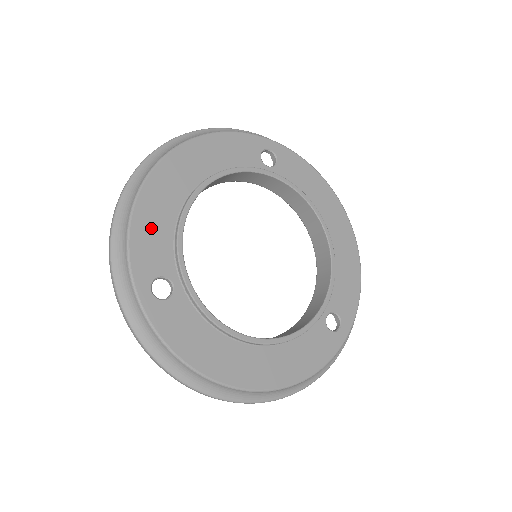
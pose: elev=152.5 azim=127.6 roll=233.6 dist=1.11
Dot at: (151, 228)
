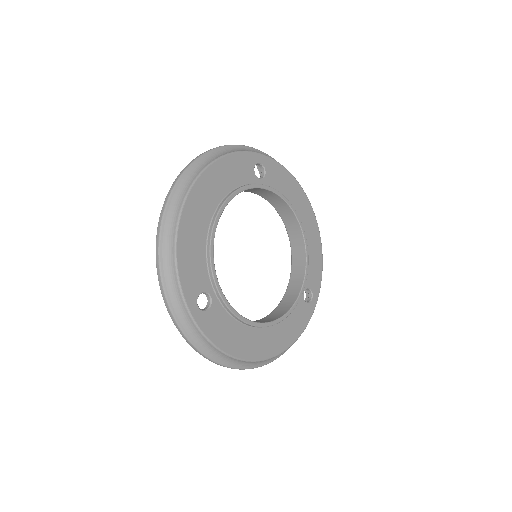
Dot at: (191, 255)
